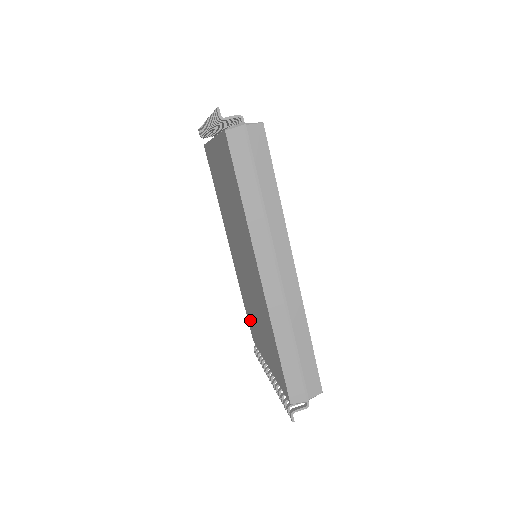
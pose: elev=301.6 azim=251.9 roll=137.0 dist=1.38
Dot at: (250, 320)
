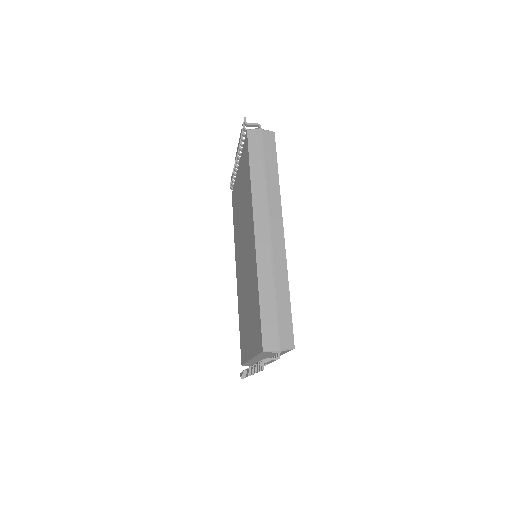
Dot at: (242, 334)
